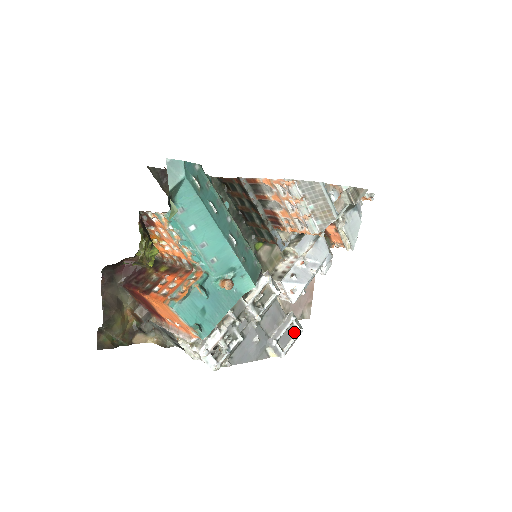
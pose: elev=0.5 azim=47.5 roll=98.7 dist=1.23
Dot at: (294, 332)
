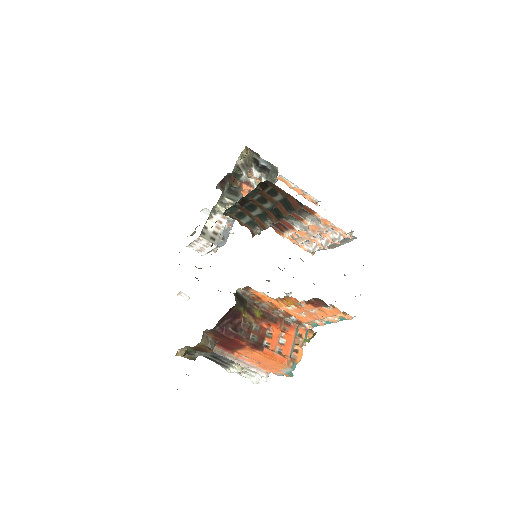
Dot at: occluded
